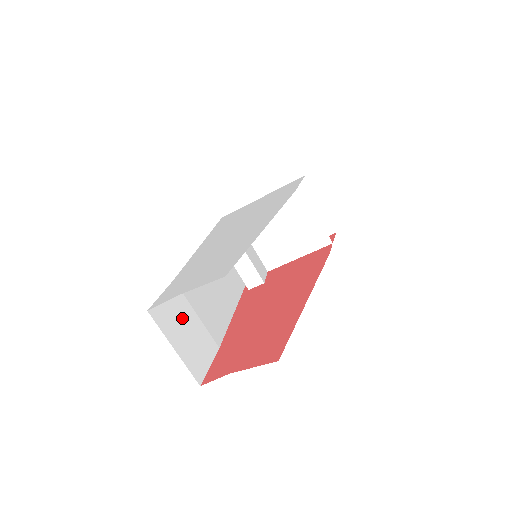
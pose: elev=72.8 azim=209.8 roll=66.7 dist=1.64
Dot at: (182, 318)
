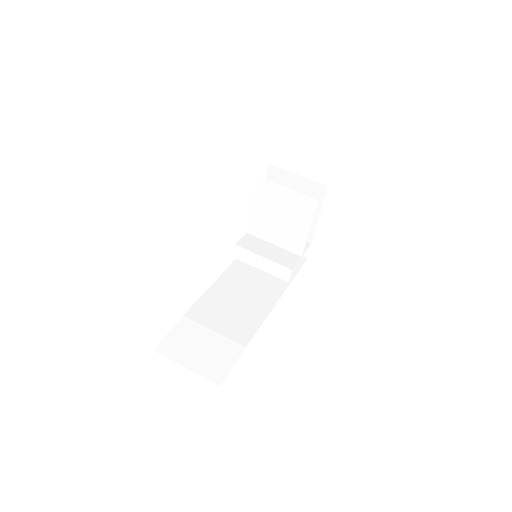
Dot at: (194, 341)
